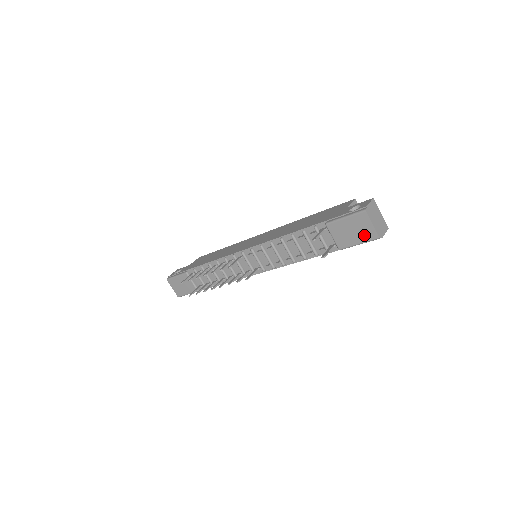
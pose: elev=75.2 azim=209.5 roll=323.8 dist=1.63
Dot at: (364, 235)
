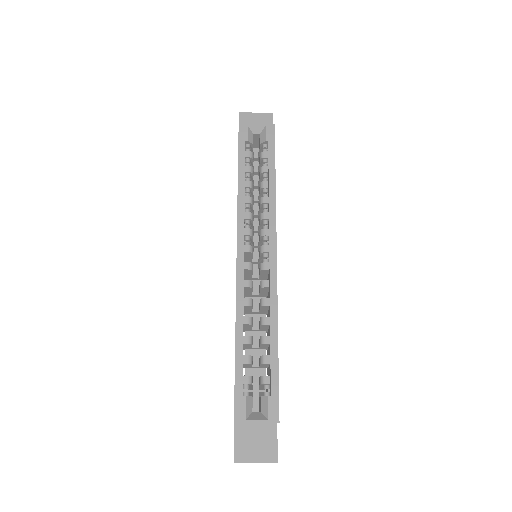
Dot at: occluded
